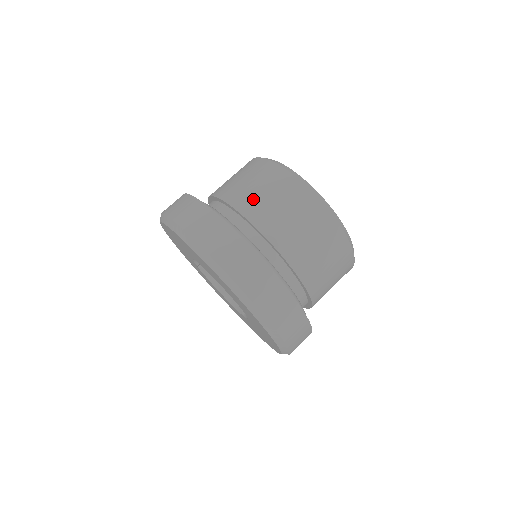
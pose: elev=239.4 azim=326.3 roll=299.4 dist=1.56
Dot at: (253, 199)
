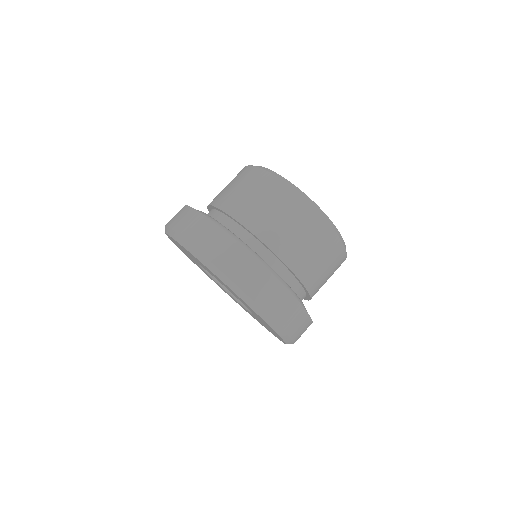
Dot at: (244, 204)
